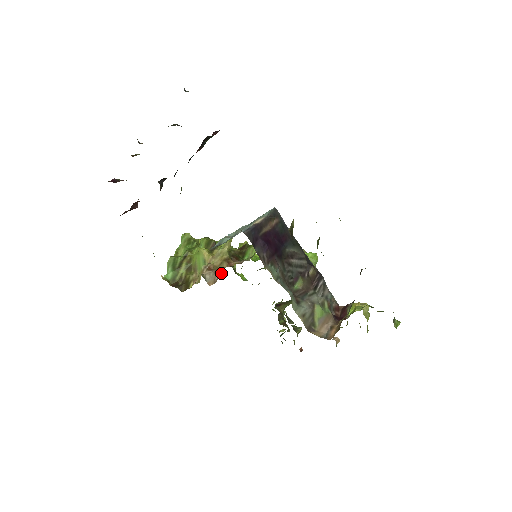
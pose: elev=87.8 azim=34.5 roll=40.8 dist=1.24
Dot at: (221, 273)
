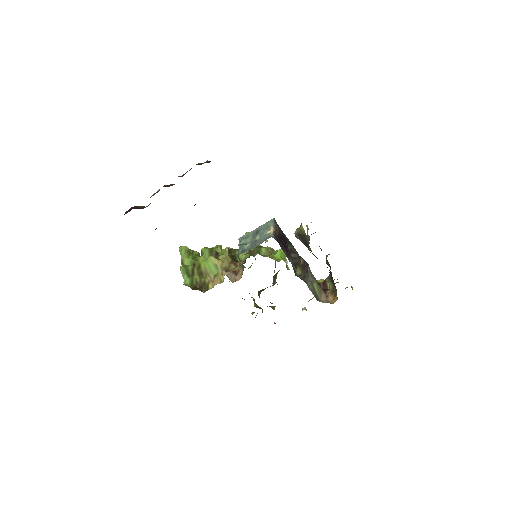
Dot at: (241, 272)
